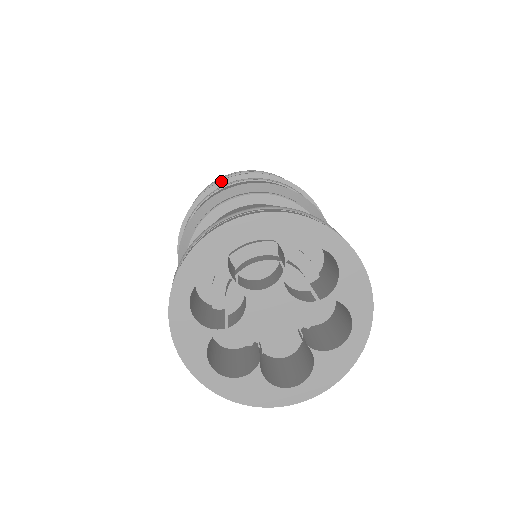
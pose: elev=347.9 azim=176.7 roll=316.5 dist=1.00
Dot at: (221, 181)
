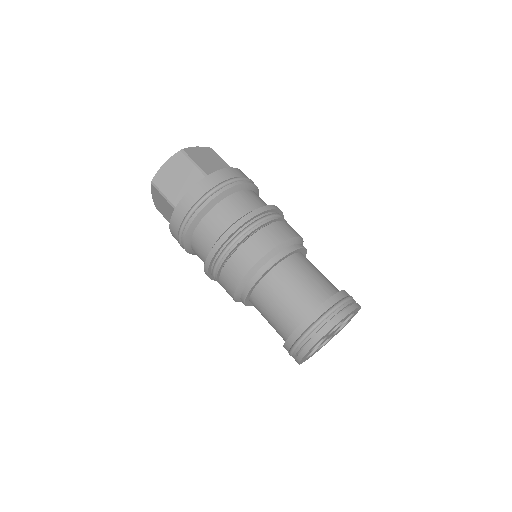
Dot at: (211, 262)
